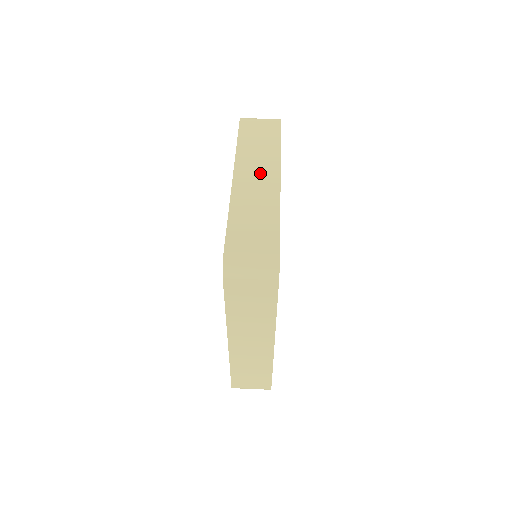
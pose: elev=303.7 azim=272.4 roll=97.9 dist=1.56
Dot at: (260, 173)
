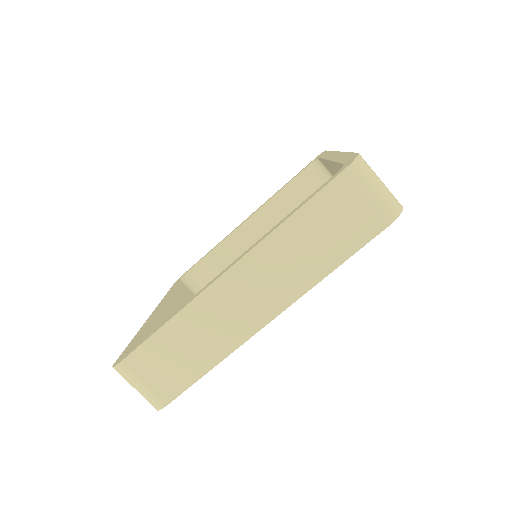
Dot at: (257, 296)
